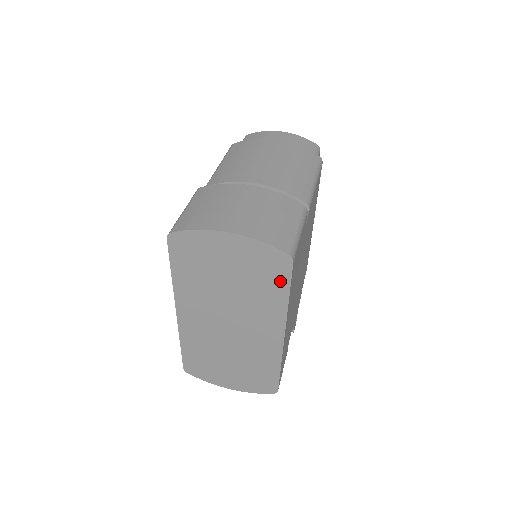
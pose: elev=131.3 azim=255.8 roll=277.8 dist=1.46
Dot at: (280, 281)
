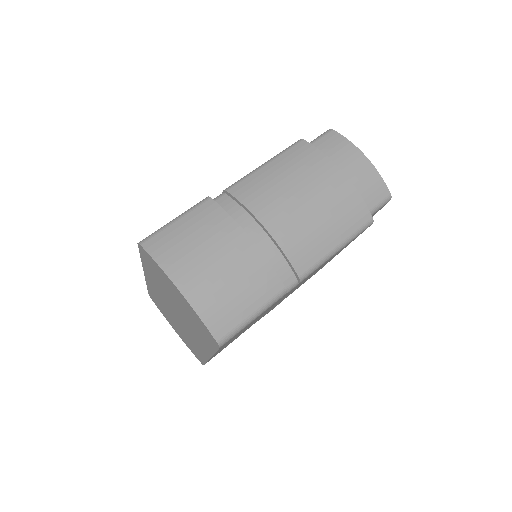
Dot at: (210, 342)
